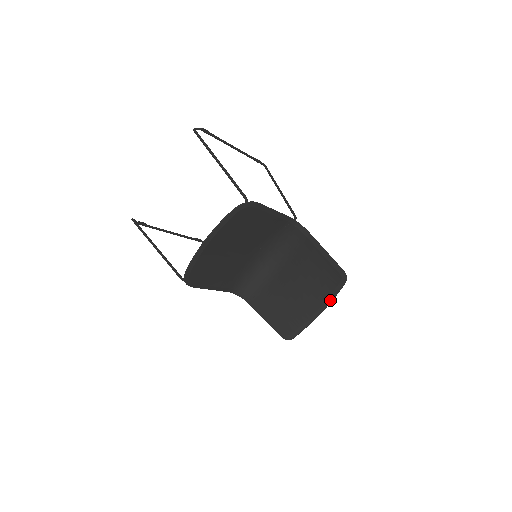
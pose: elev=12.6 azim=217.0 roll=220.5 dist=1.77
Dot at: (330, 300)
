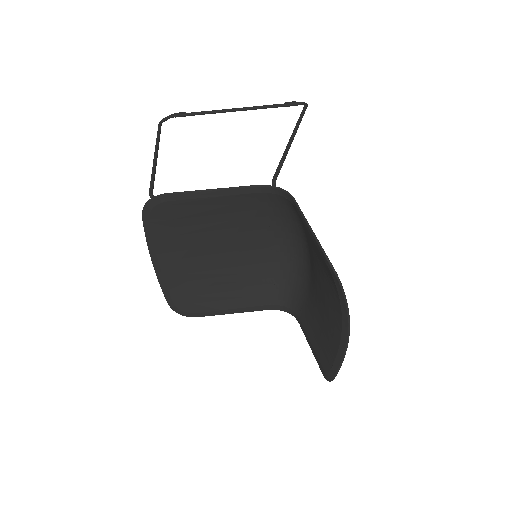
Dot at: (344, 310)
